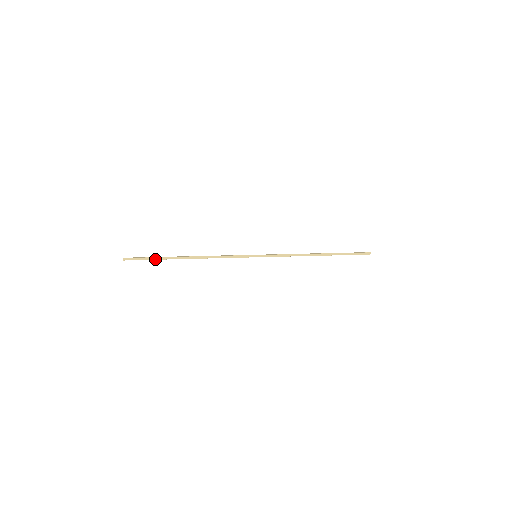
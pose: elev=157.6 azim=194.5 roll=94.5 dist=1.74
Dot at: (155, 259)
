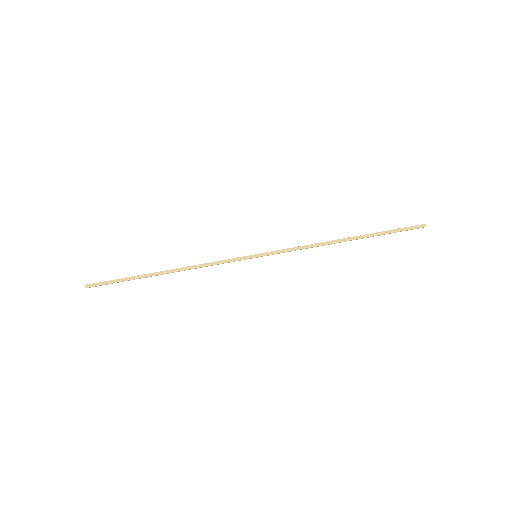
Dot at: (124, 280)
